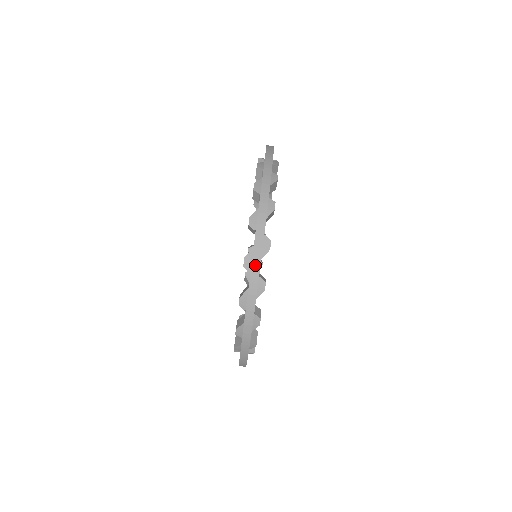
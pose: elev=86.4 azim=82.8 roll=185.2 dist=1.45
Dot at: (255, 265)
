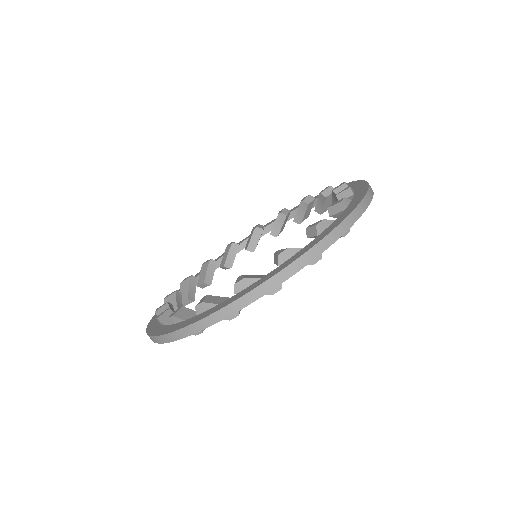
Dot at: (297, 265)
